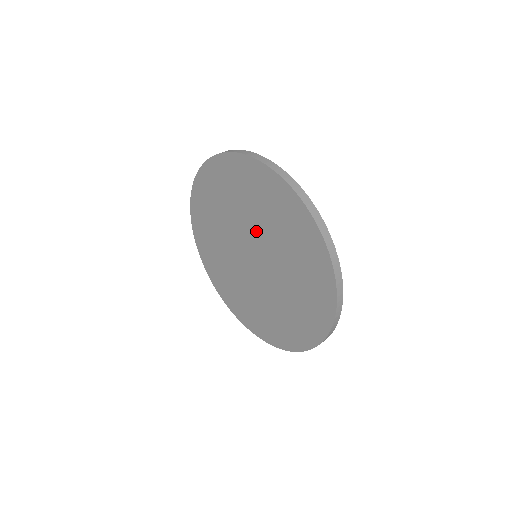
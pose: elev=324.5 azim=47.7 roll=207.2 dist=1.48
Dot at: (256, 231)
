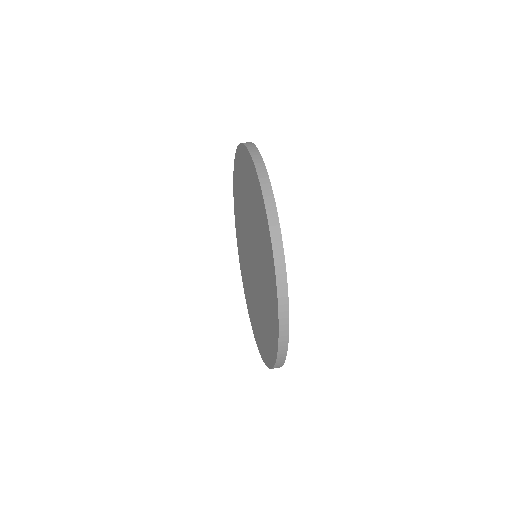
Dot at: (253, 232)
